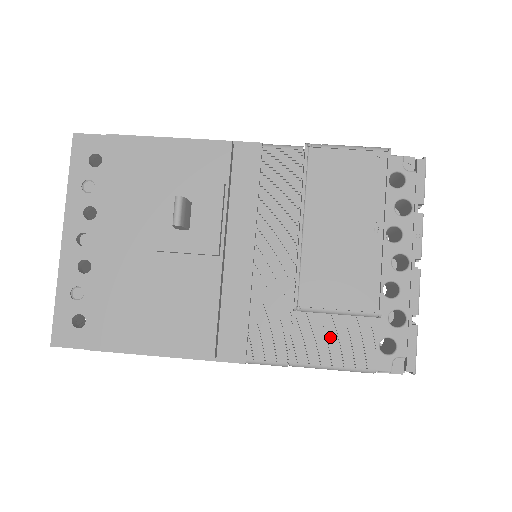
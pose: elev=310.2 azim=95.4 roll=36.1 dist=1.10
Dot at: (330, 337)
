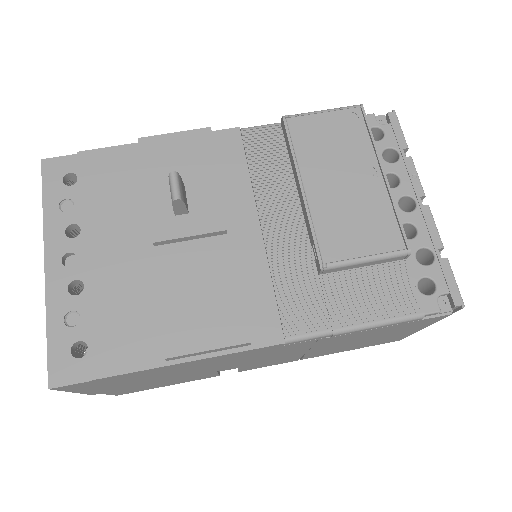
Dot at: (366, 291)
